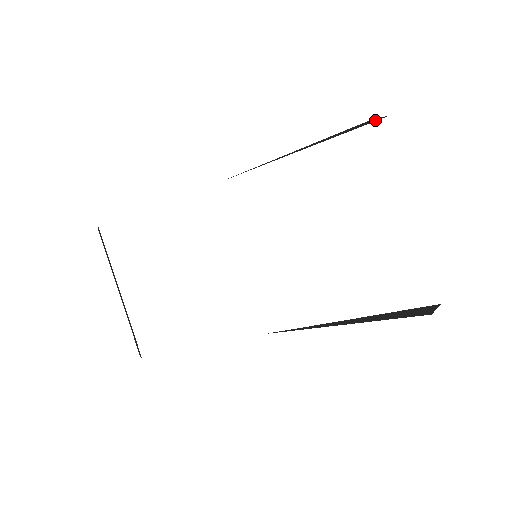
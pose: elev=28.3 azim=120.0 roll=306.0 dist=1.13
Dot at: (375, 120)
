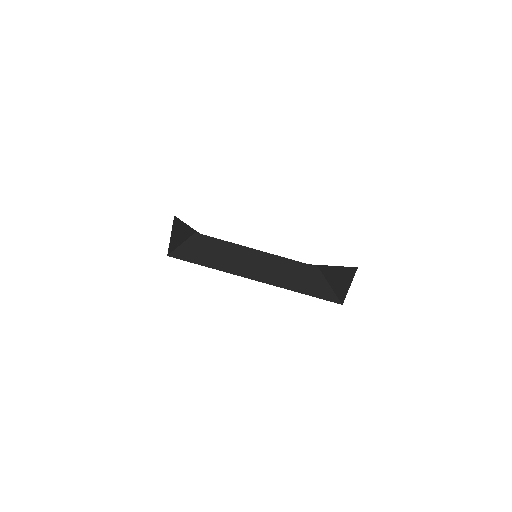
Dot at: (174, 226)
